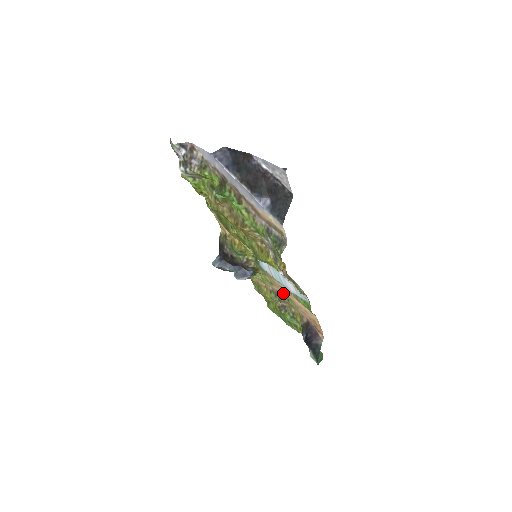
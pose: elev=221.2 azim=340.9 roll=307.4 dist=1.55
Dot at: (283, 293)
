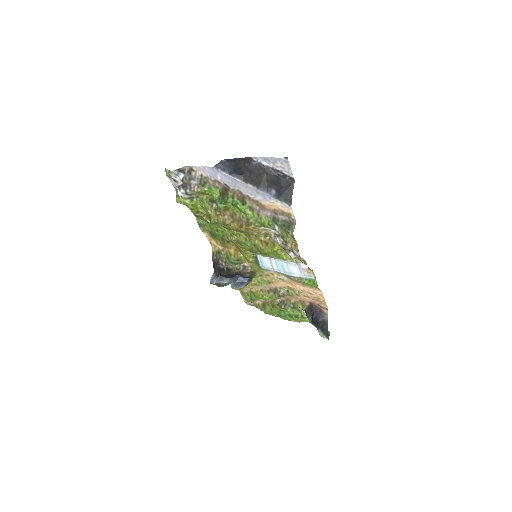
Dot at: (282, 287)
